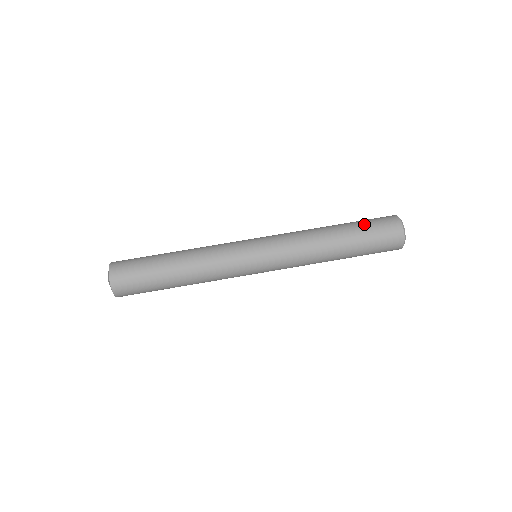
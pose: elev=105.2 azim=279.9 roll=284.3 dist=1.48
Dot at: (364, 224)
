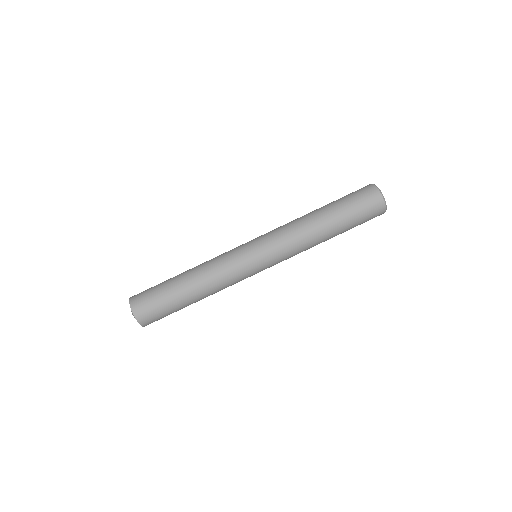
Dot at: (342, 198)
